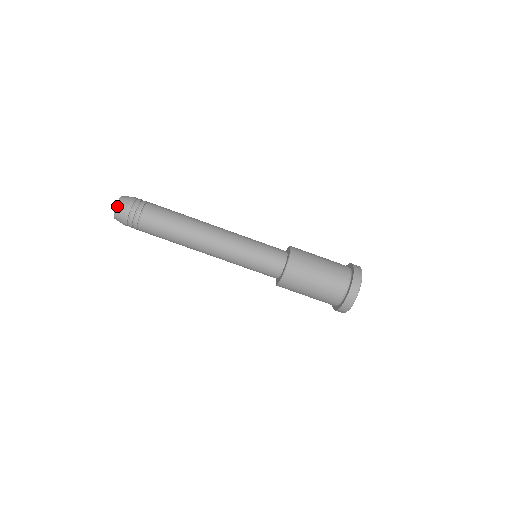
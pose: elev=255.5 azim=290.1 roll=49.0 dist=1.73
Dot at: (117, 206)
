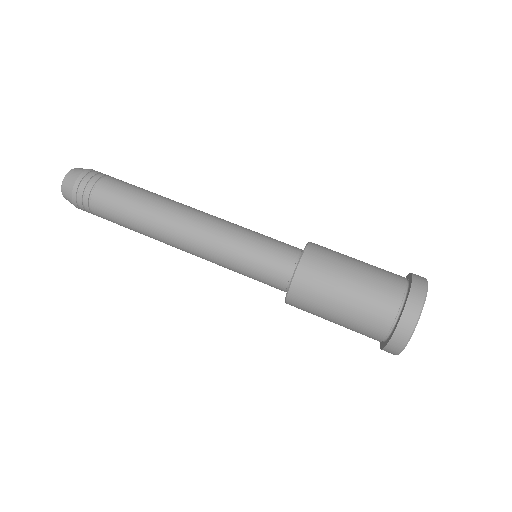
Dot at: (64, 180)
